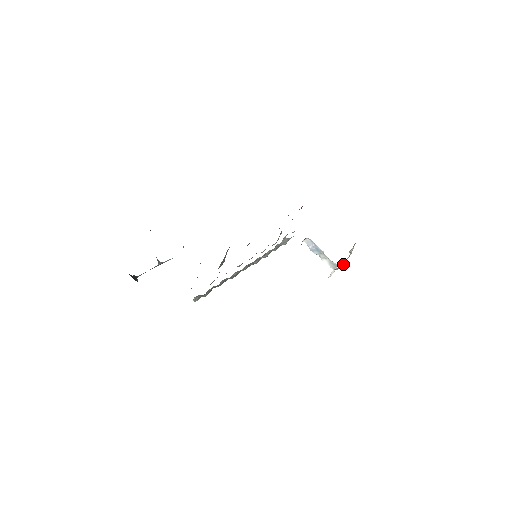
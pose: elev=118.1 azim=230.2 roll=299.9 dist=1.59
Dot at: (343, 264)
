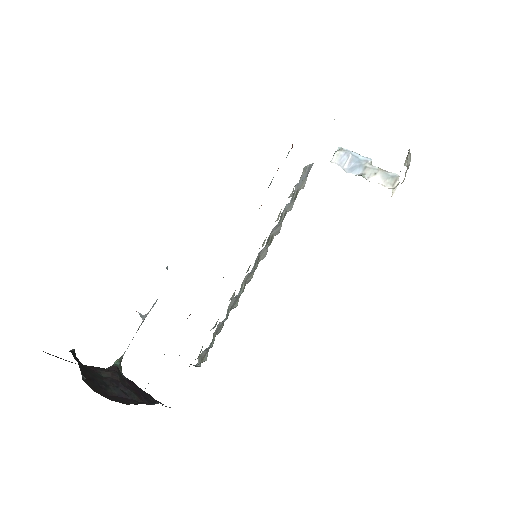
Dot at: (404, 178)
